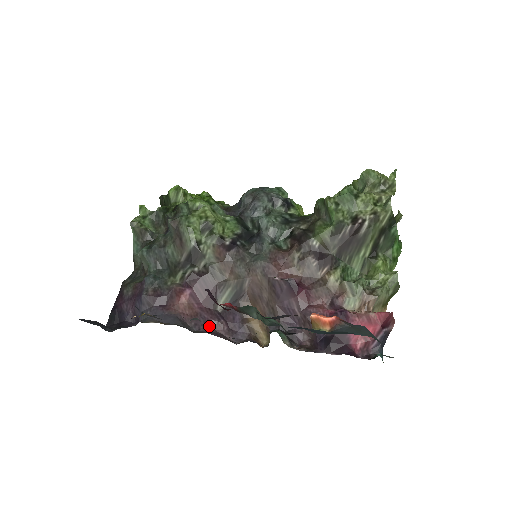
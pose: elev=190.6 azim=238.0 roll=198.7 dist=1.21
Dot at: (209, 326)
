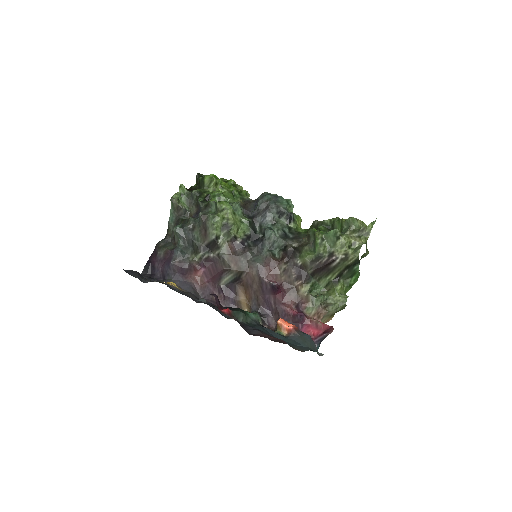
Dot at: (212, 296)
